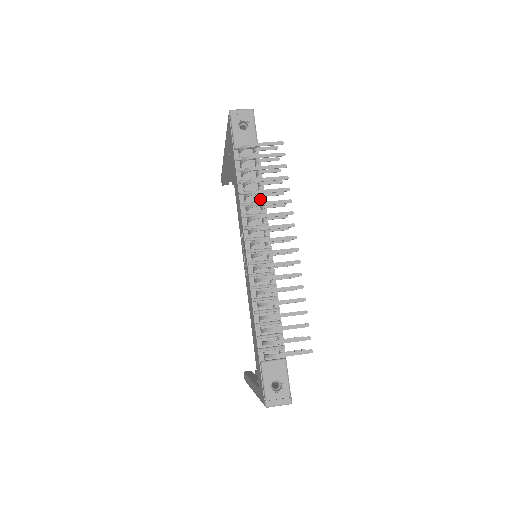
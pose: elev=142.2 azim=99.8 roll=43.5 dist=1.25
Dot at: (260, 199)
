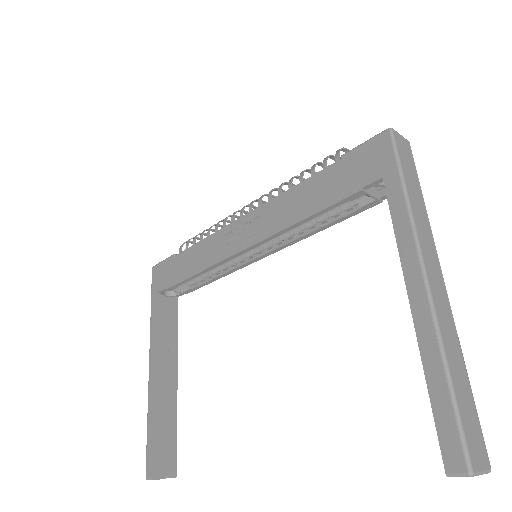
Dot at: occluded
